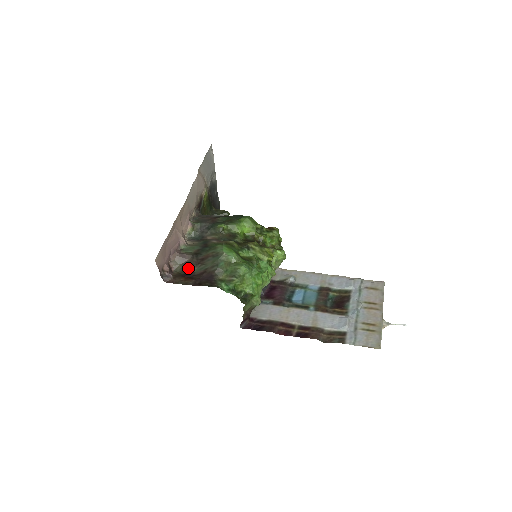
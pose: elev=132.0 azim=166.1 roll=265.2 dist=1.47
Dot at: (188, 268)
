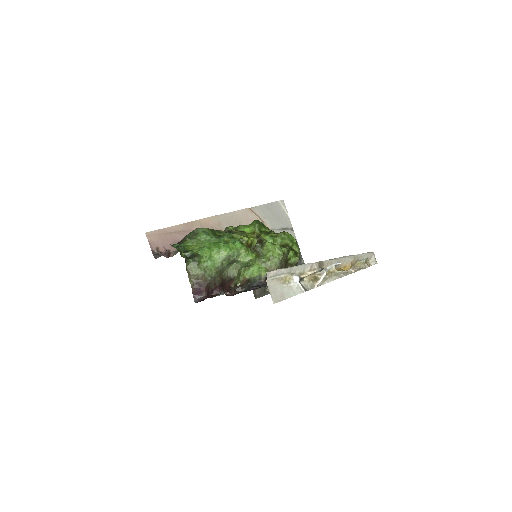
Dot at: occluded
